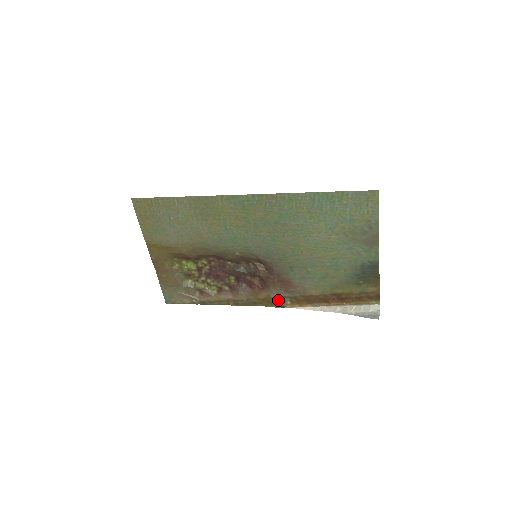
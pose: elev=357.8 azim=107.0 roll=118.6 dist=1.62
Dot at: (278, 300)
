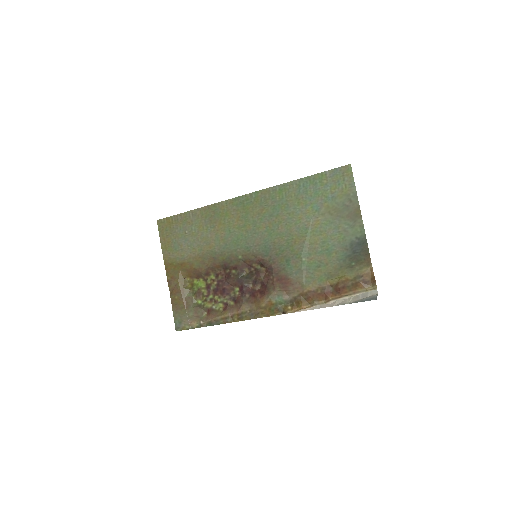
Dot at: (279, 306)
